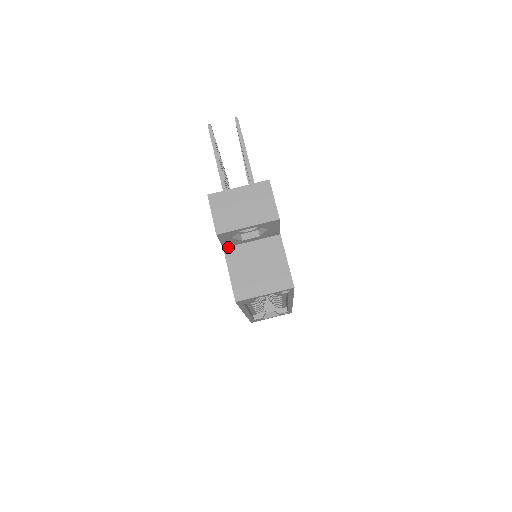
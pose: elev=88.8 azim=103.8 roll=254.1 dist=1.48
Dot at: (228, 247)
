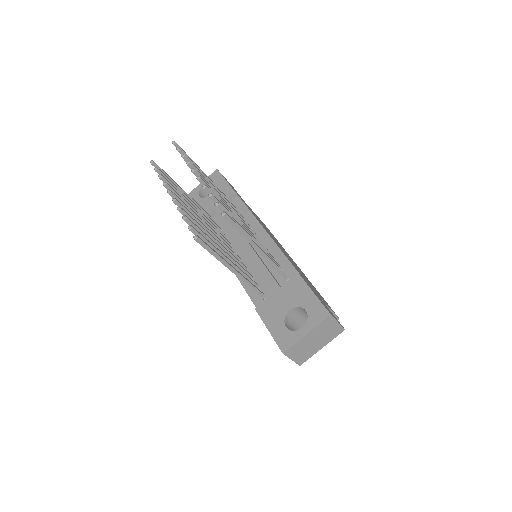
Dot at: occluded
